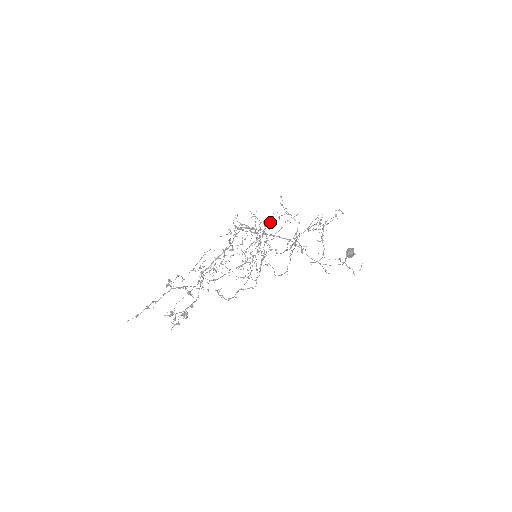
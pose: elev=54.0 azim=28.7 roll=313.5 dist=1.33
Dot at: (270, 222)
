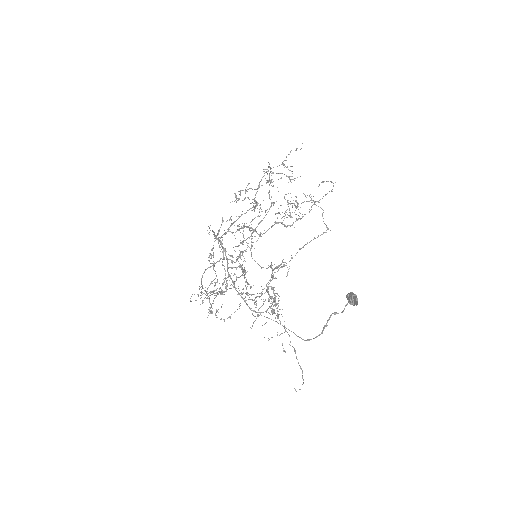
Dot at: (231, 261)
